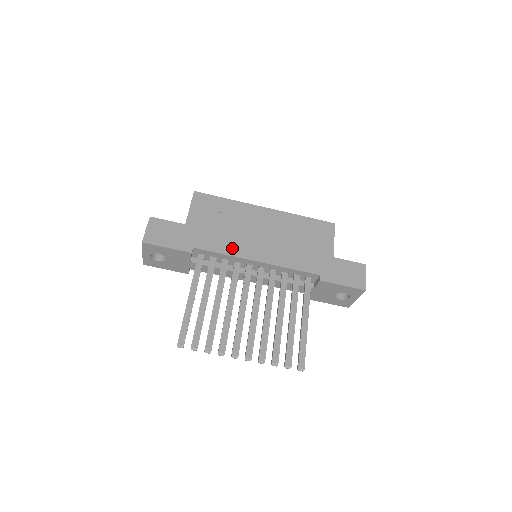
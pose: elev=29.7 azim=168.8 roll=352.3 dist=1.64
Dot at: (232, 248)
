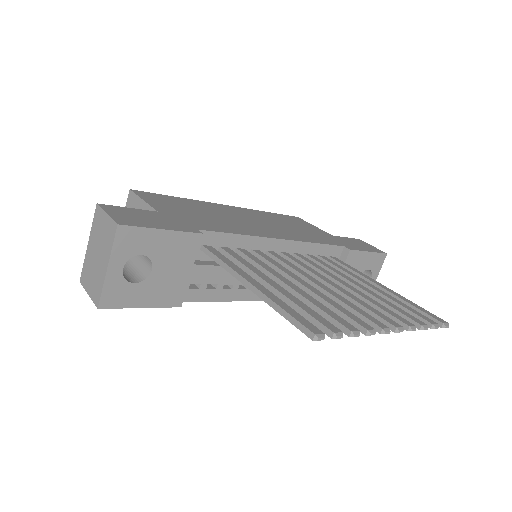
Dot at: (241, 230)
